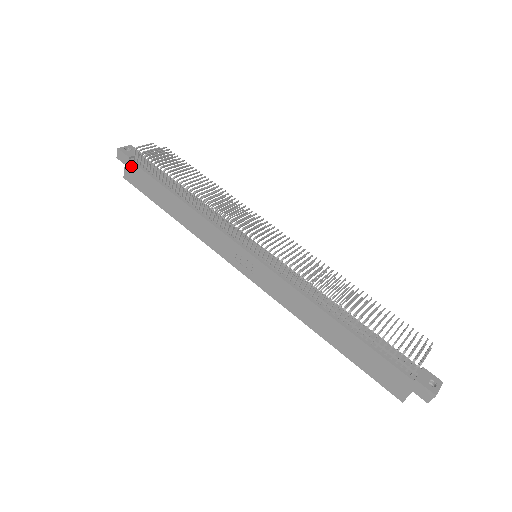
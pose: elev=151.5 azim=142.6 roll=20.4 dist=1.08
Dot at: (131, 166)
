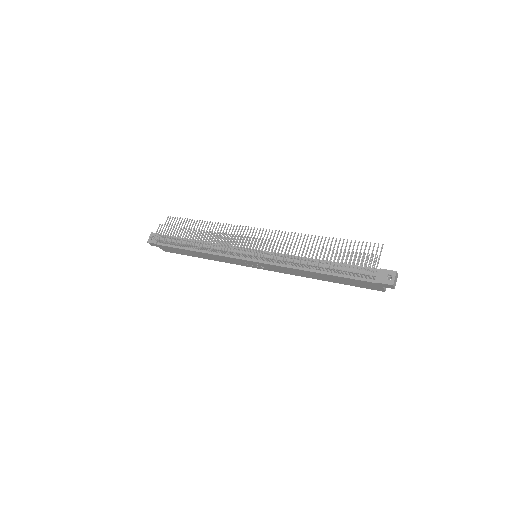
Dot at: (161, 247)
